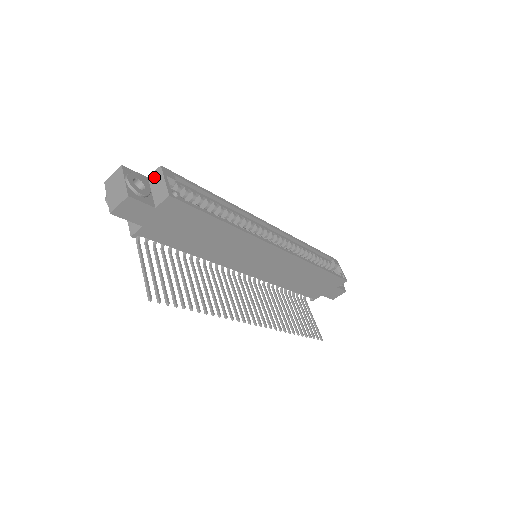
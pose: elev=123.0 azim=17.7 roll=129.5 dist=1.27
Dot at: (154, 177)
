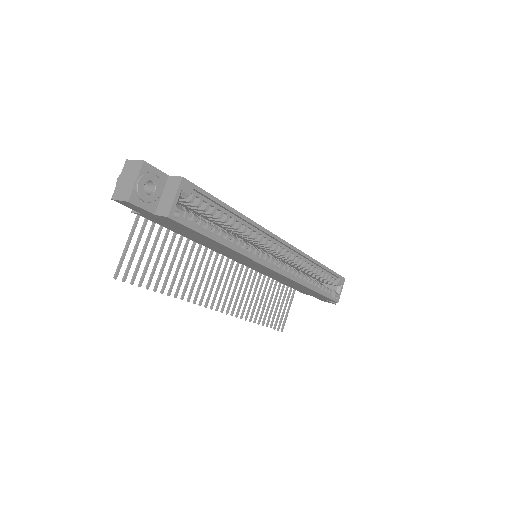
Dot at: (172, 182)
